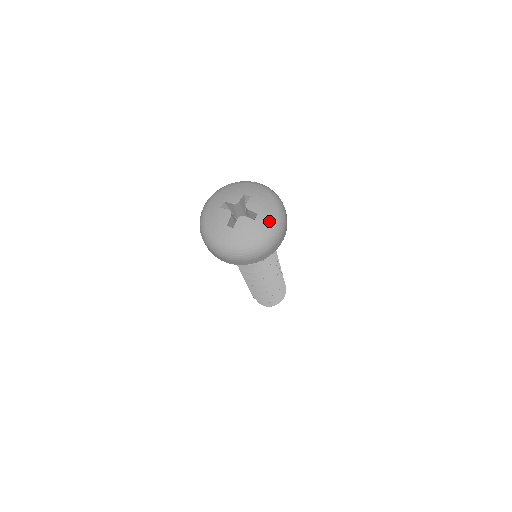
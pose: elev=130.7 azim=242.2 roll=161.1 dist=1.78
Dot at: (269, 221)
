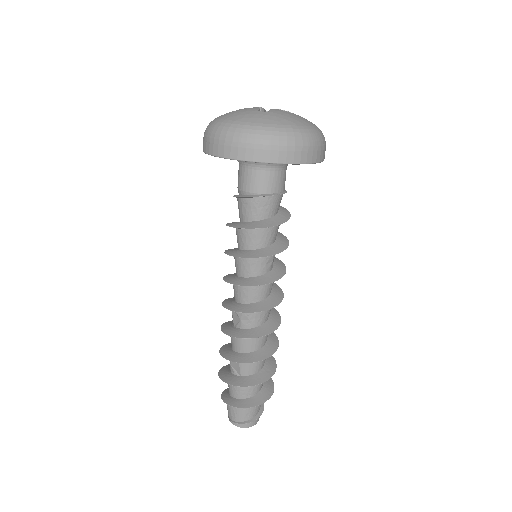
Dot at: occluded
